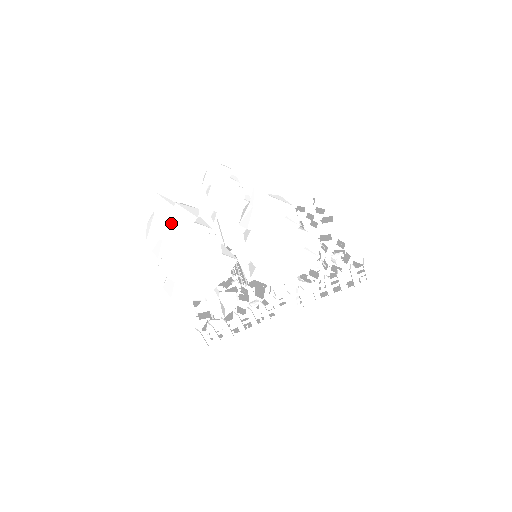
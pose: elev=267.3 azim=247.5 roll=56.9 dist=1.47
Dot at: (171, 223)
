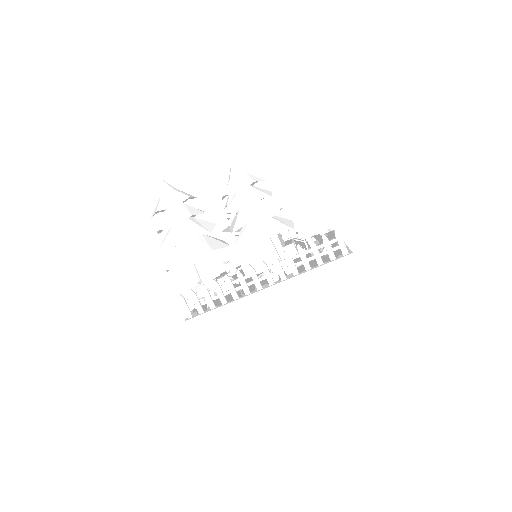
Dot at: (168, 199)
